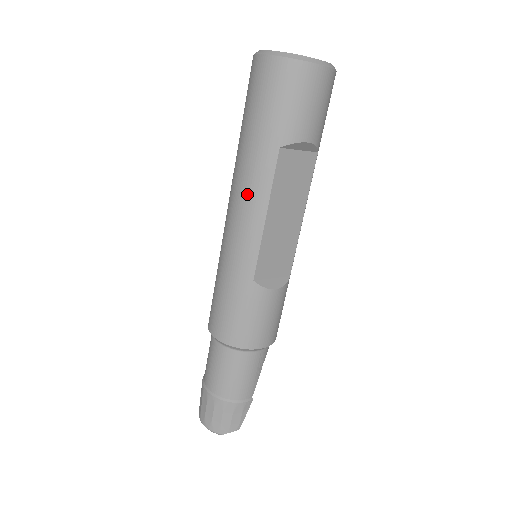
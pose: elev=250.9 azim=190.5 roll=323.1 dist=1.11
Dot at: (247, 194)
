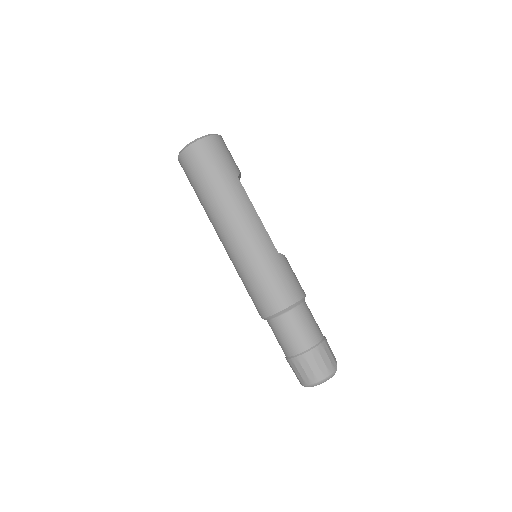
Dot at: (242, 209)
